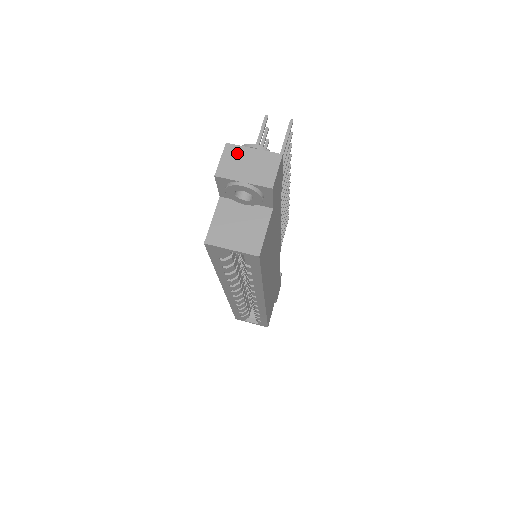
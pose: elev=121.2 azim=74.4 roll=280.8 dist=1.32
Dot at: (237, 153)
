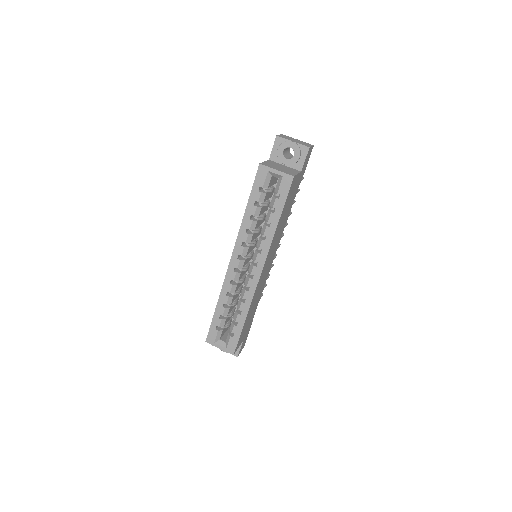
Dot at: (289, 137)
